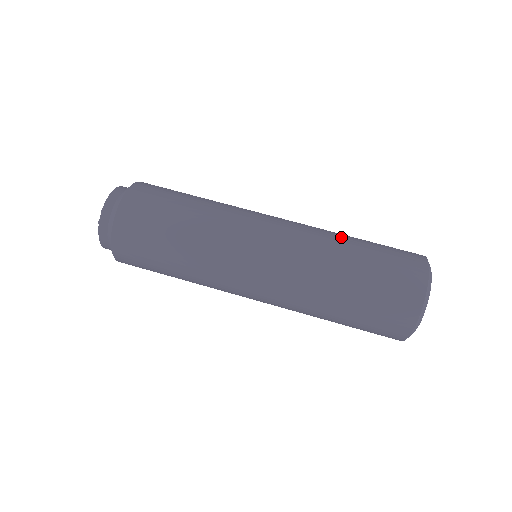
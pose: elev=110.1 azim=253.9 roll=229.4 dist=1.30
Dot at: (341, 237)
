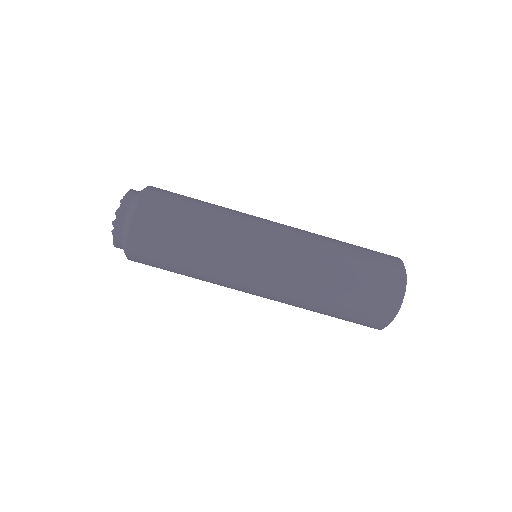
Dot at: (332, 241)
